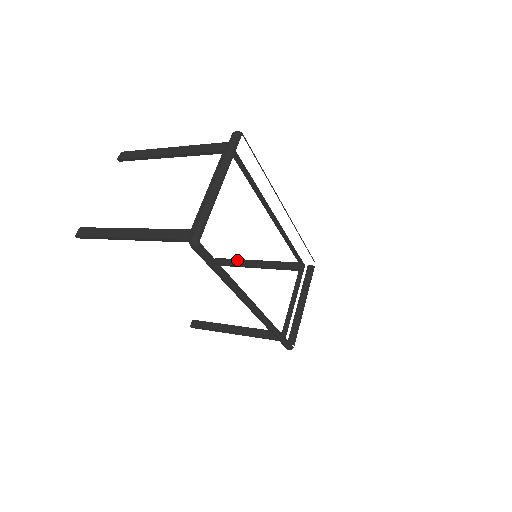
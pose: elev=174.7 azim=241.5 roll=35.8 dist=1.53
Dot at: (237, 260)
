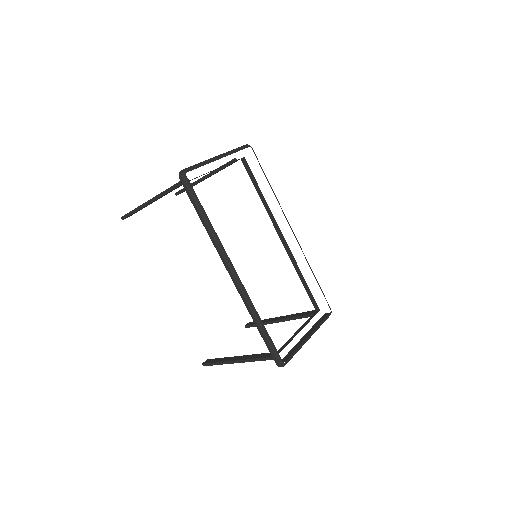
Dot at: (265, 319)
